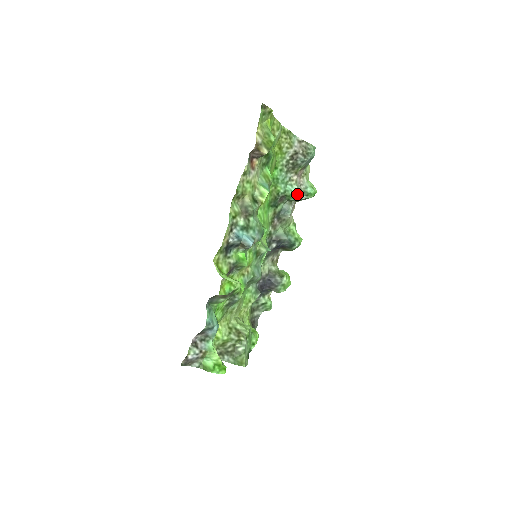
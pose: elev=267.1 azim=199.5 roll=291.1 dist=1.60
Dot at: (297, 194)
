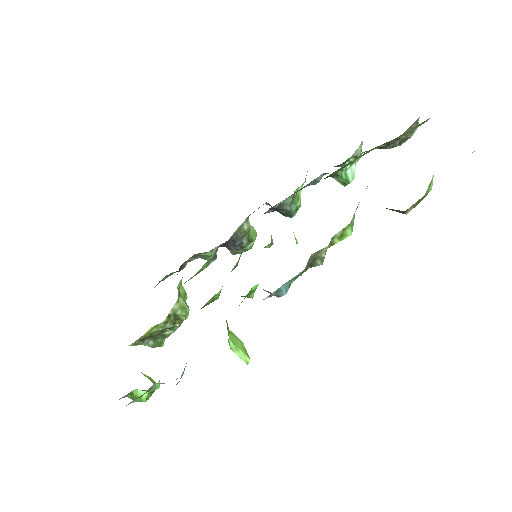
Dot at: (350, 182)
